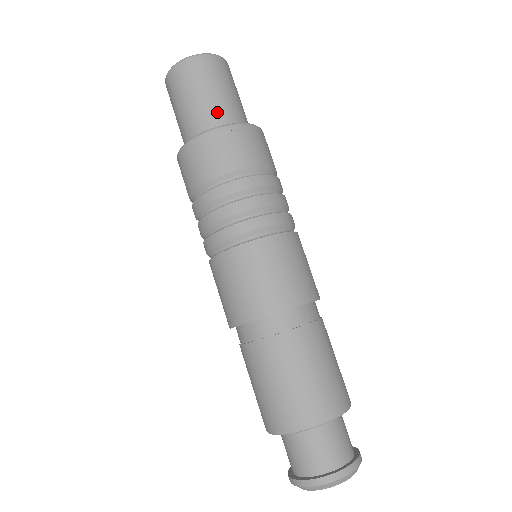
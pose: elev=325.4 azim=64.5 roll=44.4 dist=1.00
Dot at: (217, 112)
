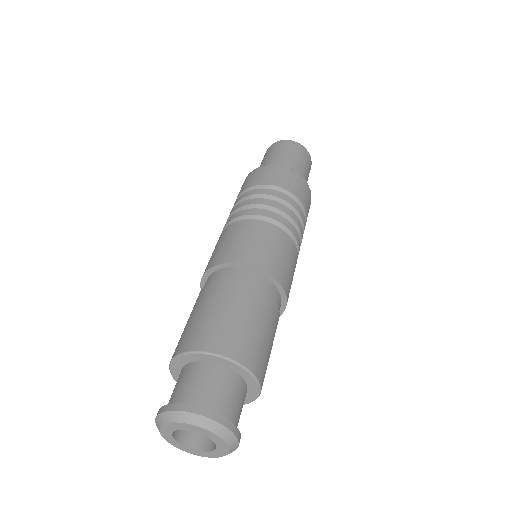
Dot at: occluded
